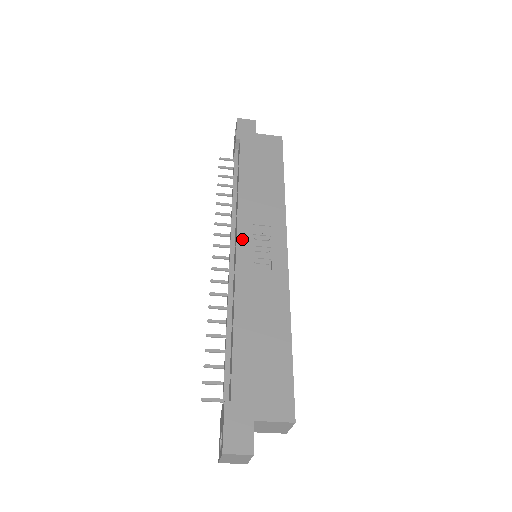
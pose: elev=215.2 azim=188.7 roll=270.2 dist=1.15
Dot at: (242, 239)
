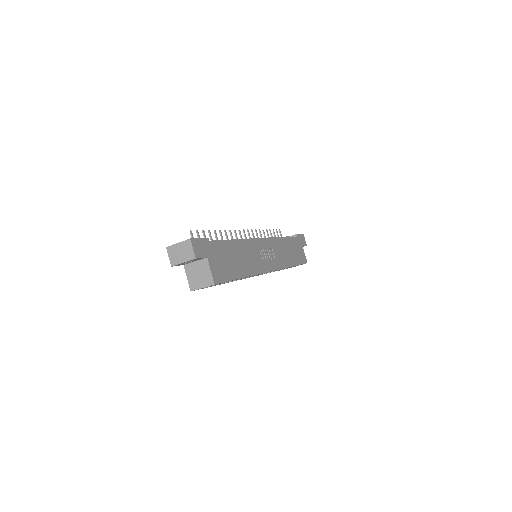
Dot at: (265, 242)
